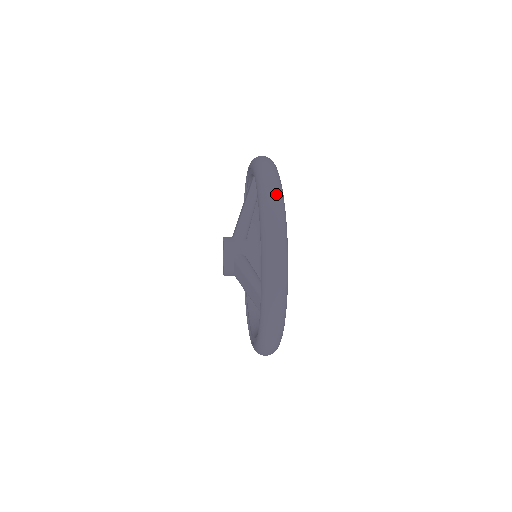
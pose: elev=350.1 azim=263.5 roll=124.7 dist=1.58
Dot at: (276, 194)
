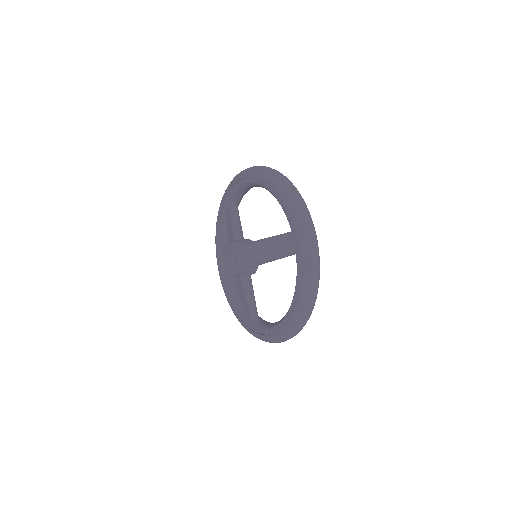
Dot at: (265, 166)
